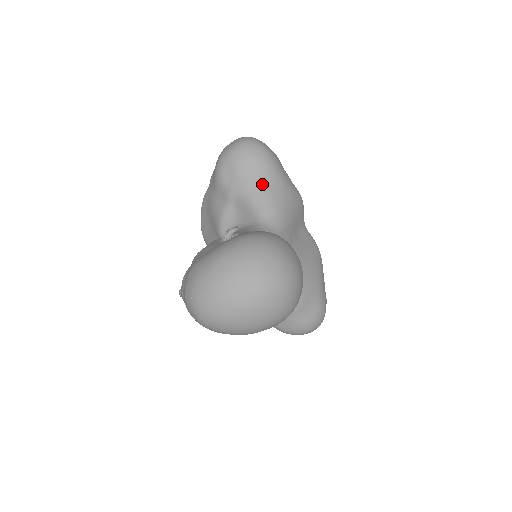
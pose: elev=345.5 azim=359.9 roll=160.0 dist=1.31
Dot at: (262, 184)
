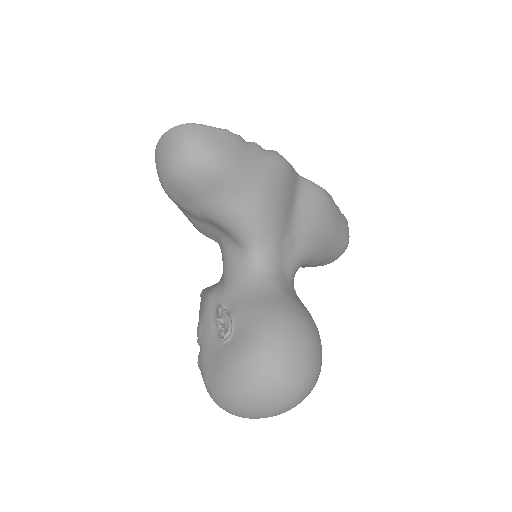
Dot at: (230, 204)
